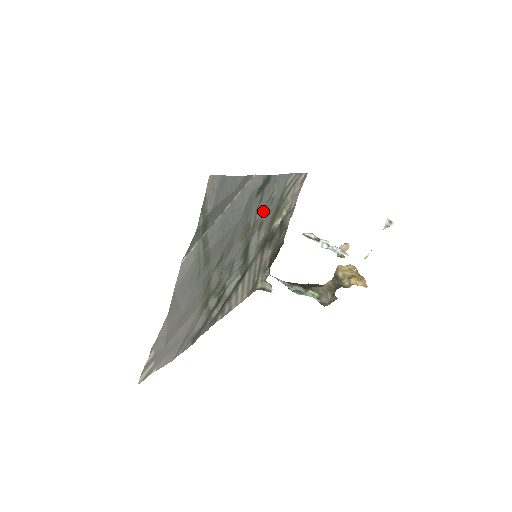
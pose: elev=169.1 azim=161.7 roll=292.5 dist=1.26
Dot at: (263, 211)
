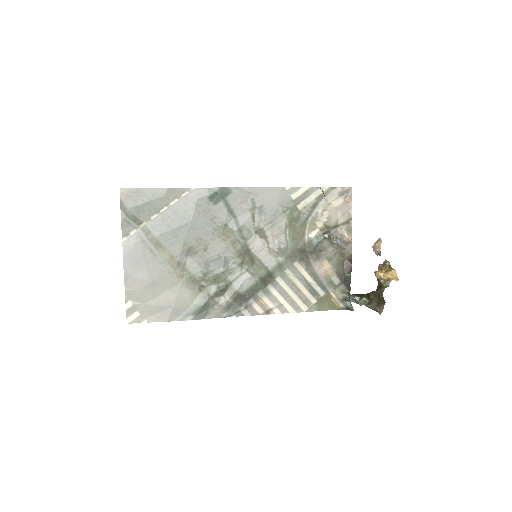
Dot at: (251, 219)
